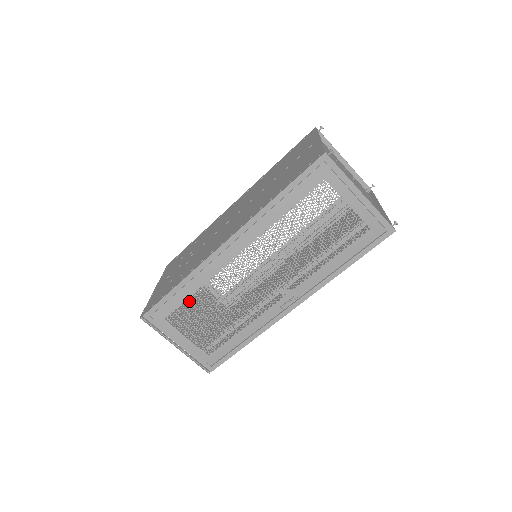
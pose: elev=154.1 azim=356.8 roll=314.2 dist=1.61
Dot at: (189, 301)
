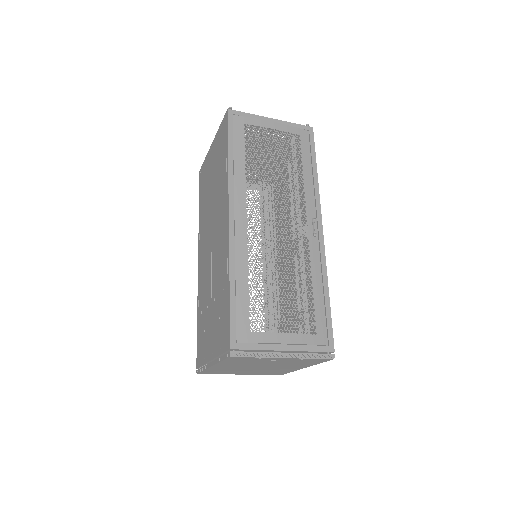
Dot at: occluded
